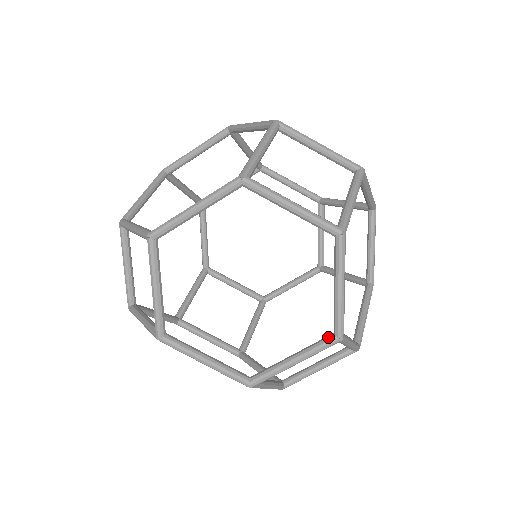
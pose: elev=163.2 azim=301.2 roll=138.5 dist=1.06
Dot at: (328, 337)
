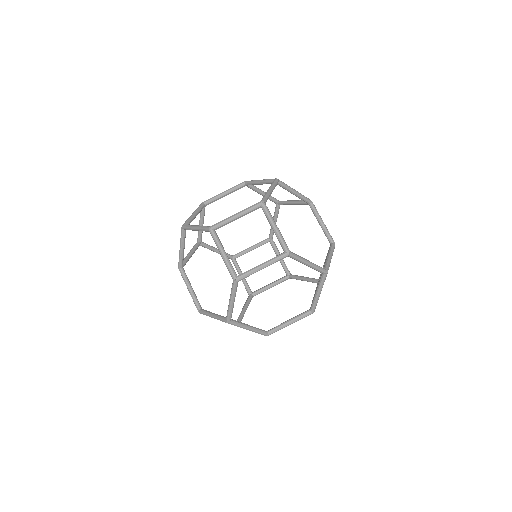
Dot at: (224, 318)
